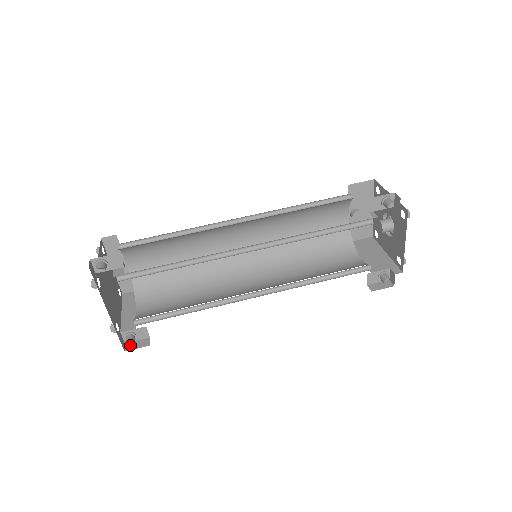
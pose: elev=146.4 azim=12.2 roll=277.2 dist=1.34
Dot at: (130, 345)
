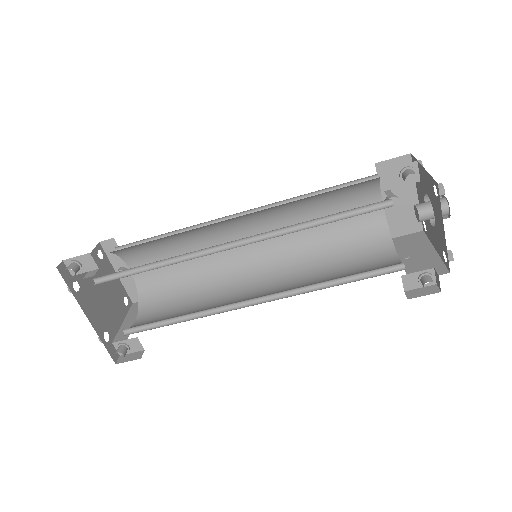
Dot at: (123, 357)
